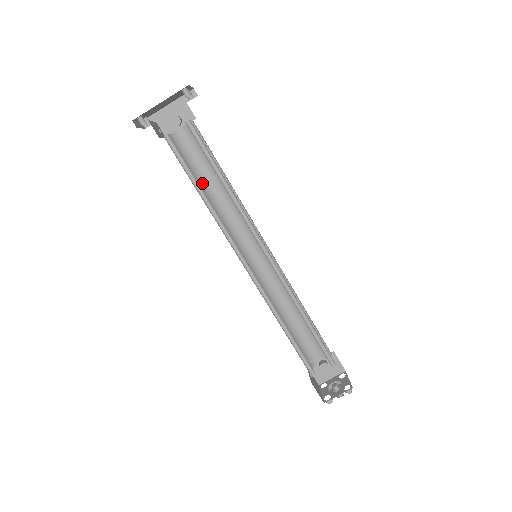
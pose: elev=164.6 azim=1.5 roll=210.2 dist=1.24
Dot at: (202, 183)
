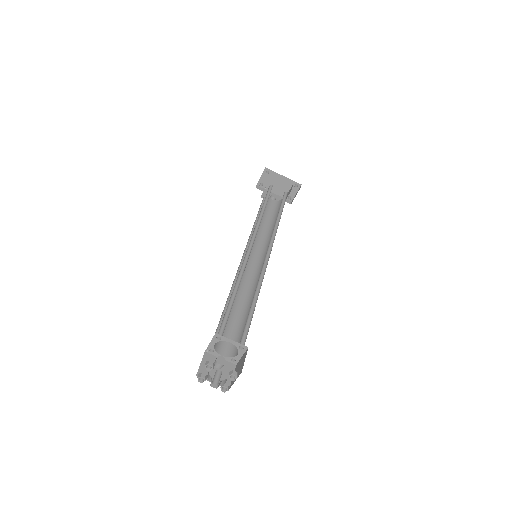
Dot at: occluded
